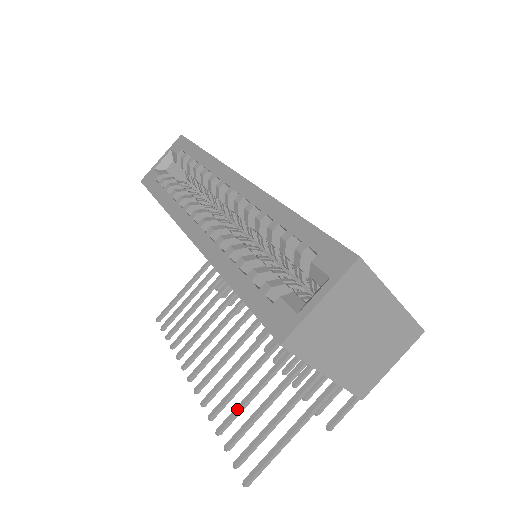
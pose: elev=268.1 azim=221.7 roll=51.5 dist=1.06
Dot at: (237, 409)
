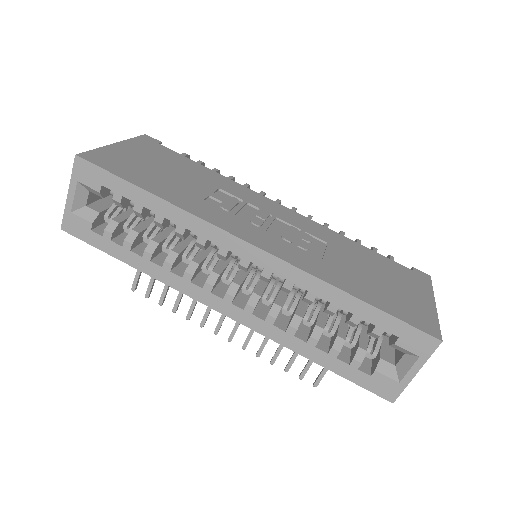
Dot at: (281, 347)
